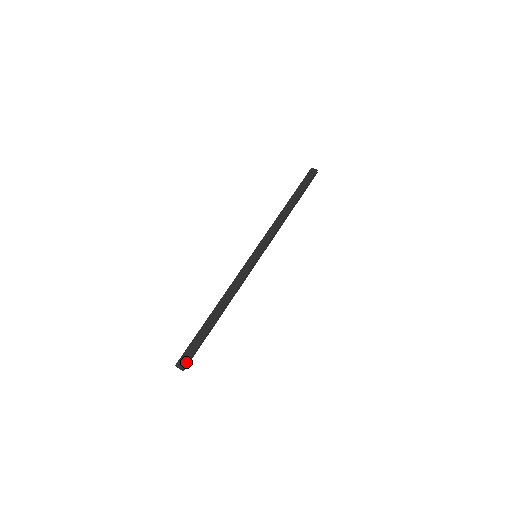
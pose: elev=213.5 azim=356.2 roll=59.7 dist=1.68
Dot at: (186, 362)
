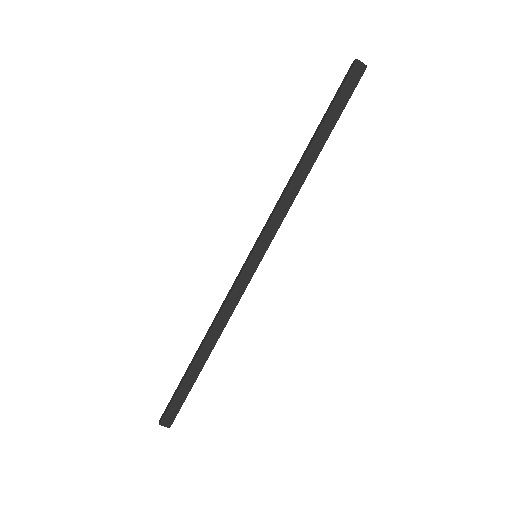
Dot at: (173, 420)
